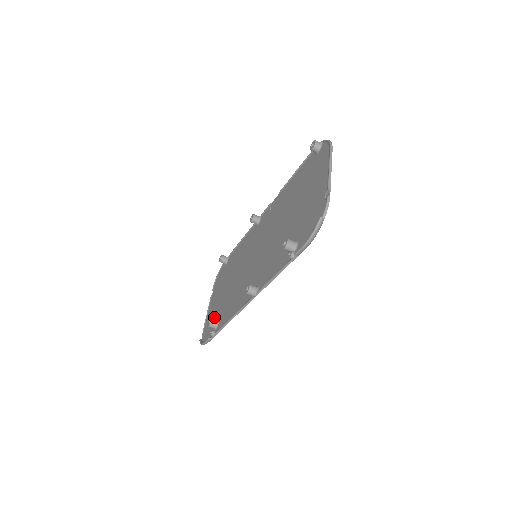
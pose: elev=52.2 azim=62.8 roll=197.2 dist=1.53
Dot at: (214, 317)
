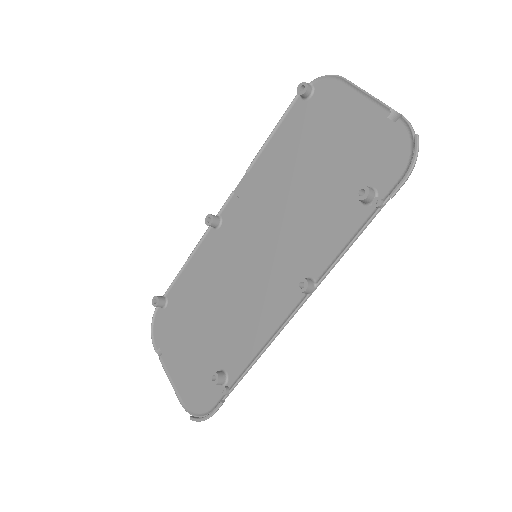
Dot at: (202, 374)
